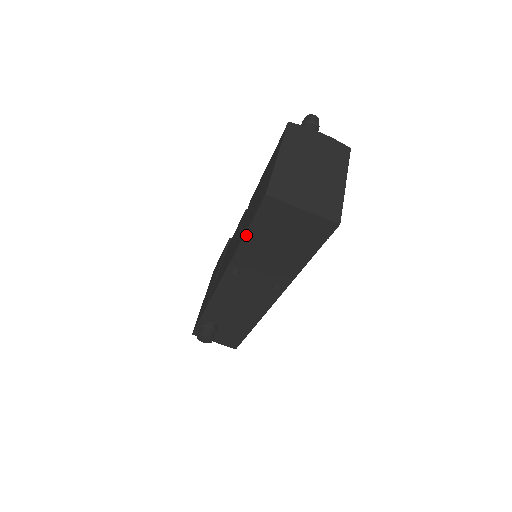
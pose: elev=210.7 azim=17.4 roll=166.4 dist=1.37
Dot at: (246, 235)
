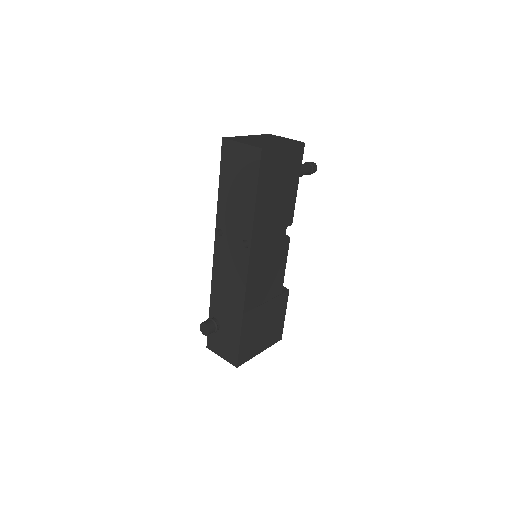
Dot at: (220, 184)
